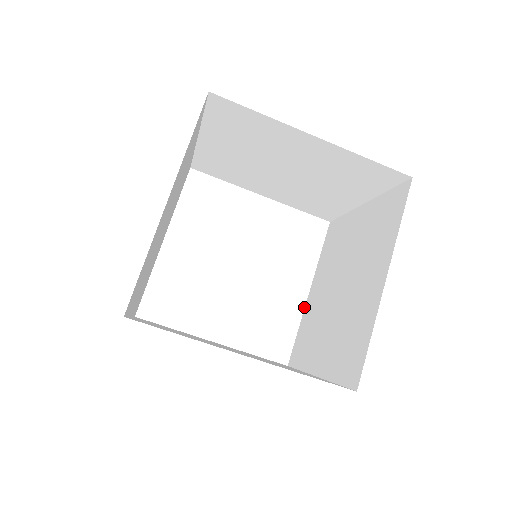
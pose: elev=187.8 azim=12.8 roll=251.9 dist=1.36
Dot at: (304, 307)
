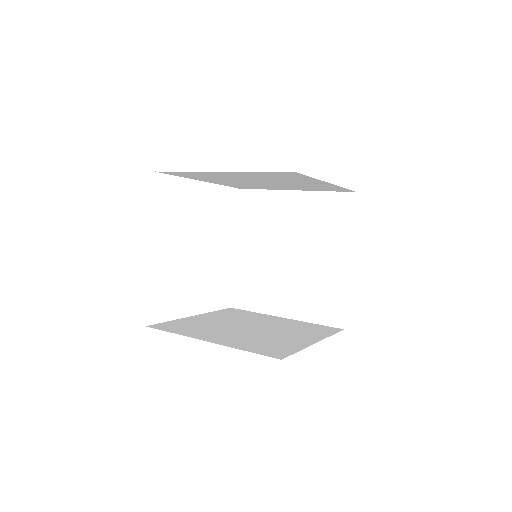
Dot at: (234, 262)
